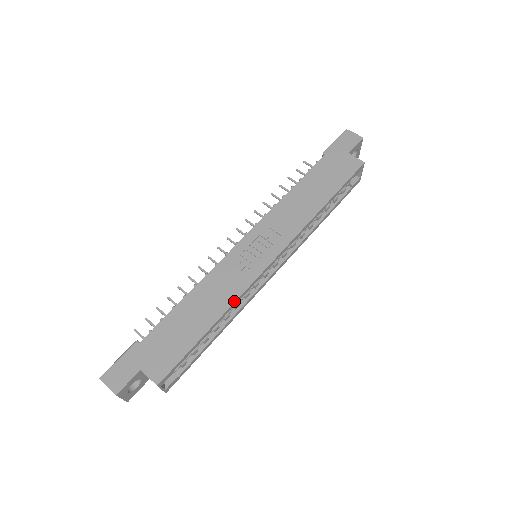
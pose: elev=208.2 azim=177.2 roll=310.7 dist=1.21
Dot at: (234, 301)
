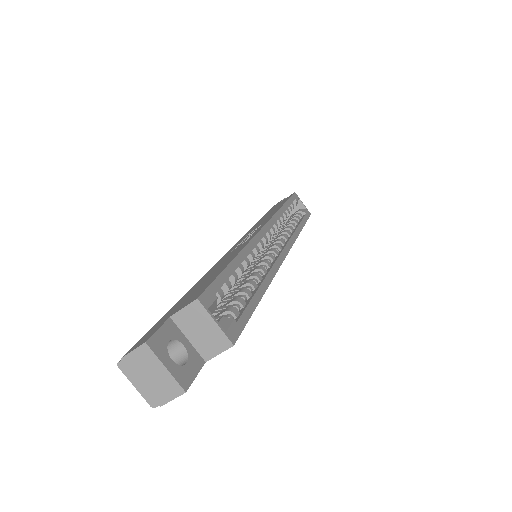
Dot at: (246, 245)
